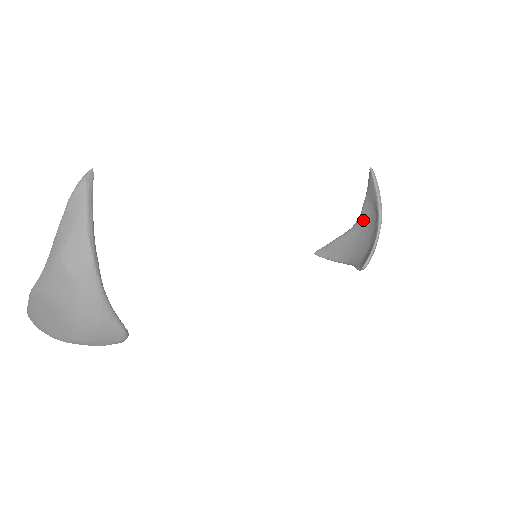
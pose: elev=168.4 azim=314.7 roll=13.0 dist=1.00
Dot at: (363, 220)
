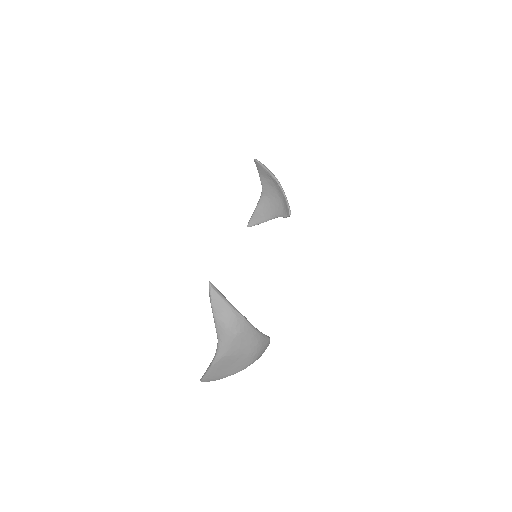
Dot at: (266, 189)
